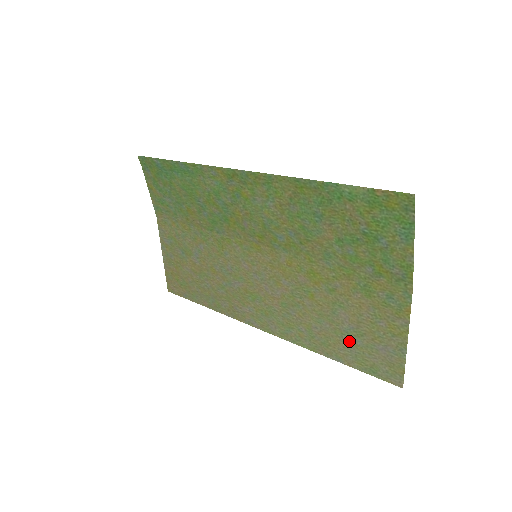
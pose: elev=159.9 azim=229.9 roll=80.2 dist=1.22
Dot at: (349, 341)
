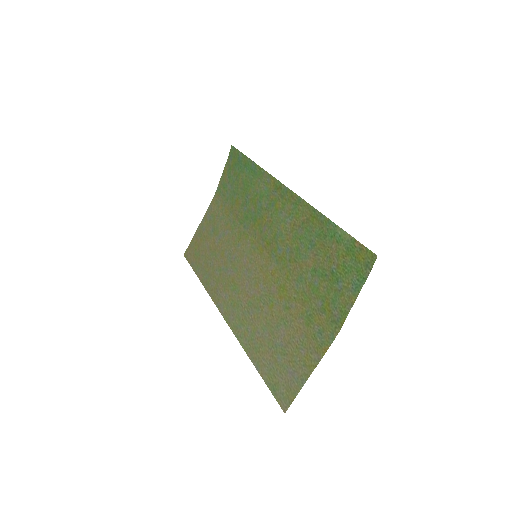
Dot at: (273, 355)
